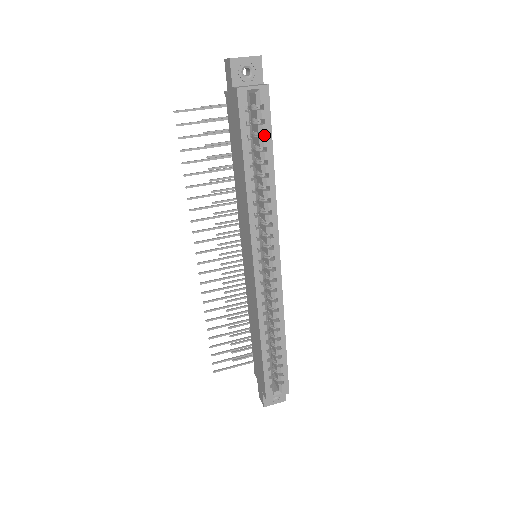
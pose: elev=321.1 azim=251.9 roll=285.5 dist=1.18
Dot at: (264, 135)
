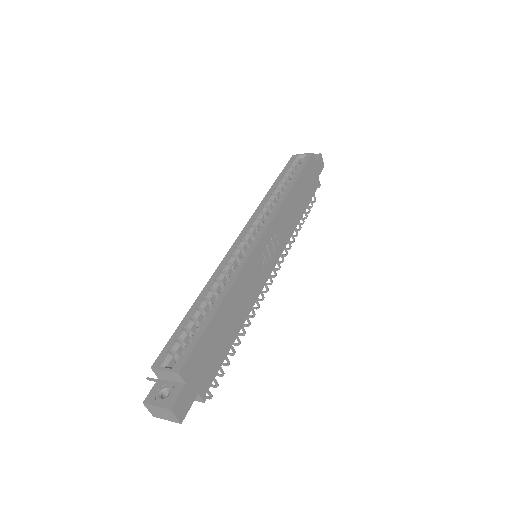
Dot at: occluded
